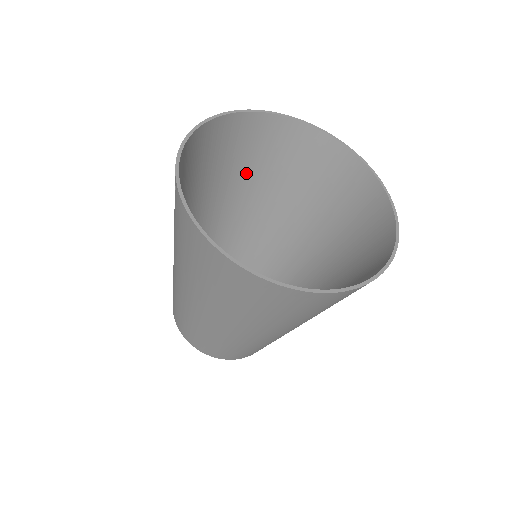
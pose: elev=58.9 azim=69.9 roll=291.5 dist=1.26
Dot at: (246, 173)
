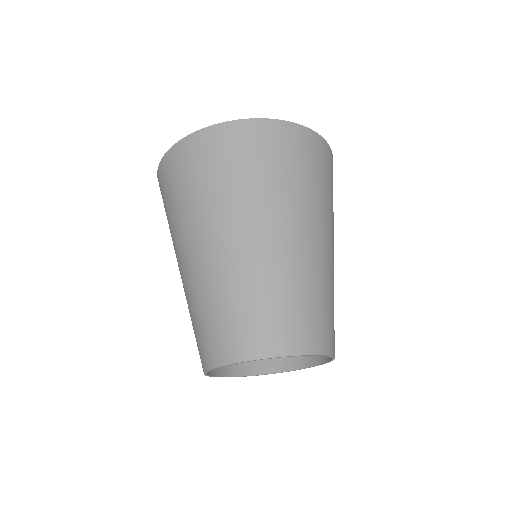
Dot at: occluded
